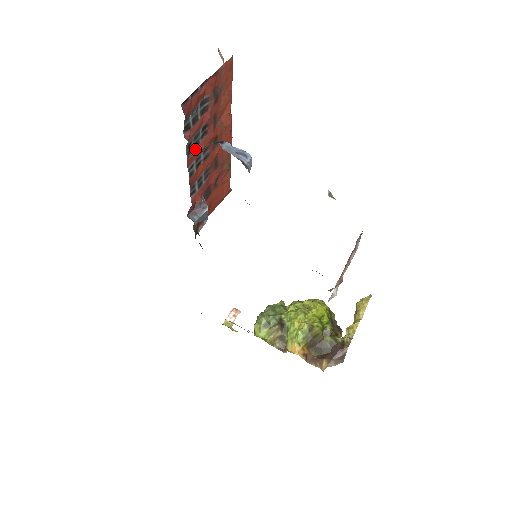
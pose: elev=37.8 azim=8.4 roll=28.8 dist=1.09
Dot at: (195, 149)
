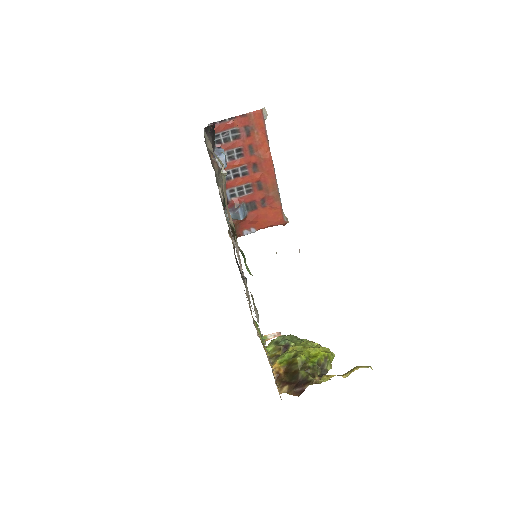
Dot at: (230, 162)
